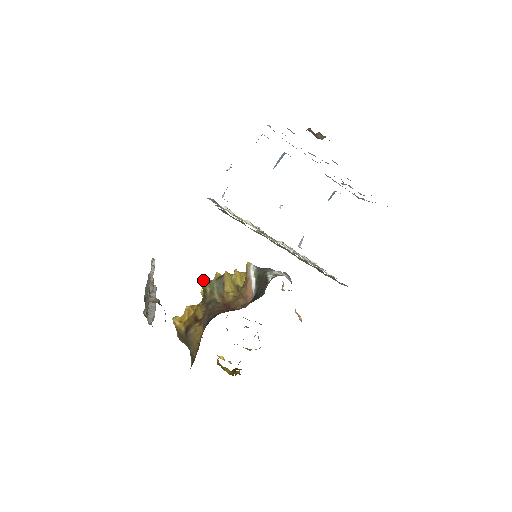
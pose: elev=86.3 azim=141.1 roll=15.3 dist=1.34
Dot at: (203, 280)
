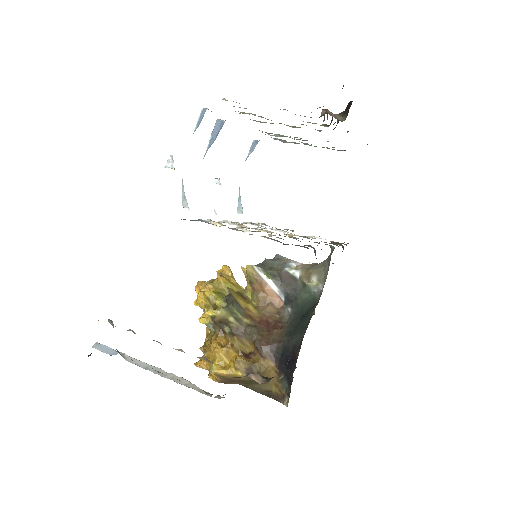
Dot at: (218, 312)
